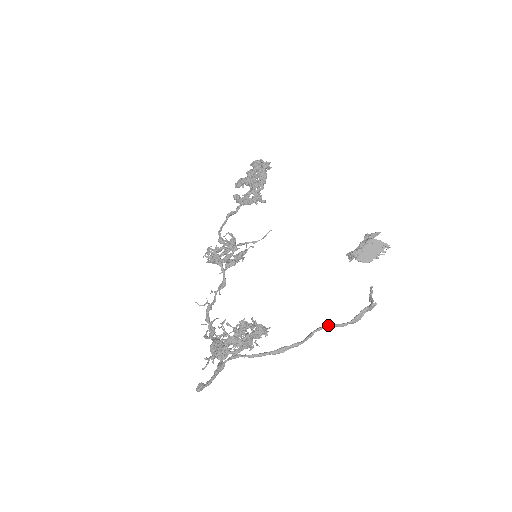
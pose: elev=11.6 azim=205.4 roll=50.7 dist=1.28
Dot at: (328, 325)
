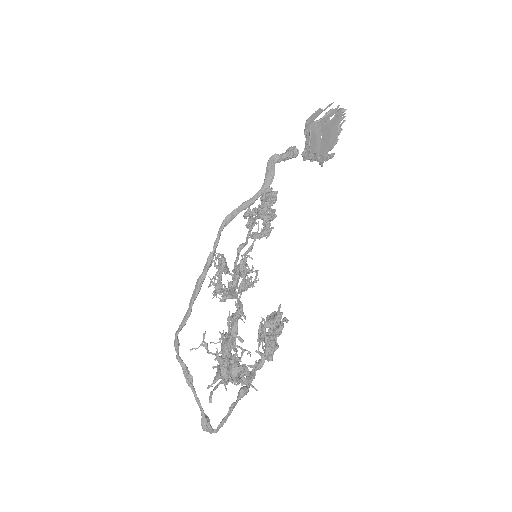
Dot at: (232, 212)
